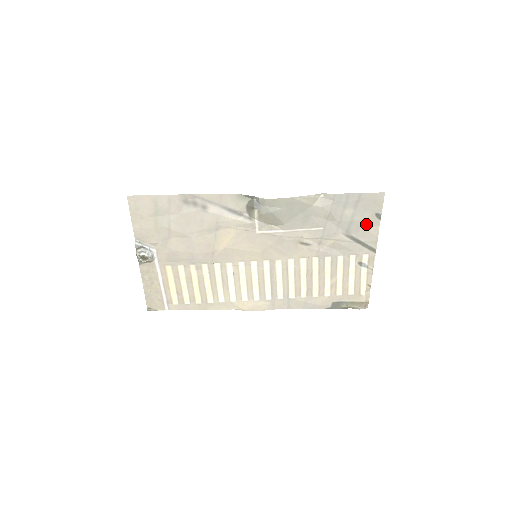
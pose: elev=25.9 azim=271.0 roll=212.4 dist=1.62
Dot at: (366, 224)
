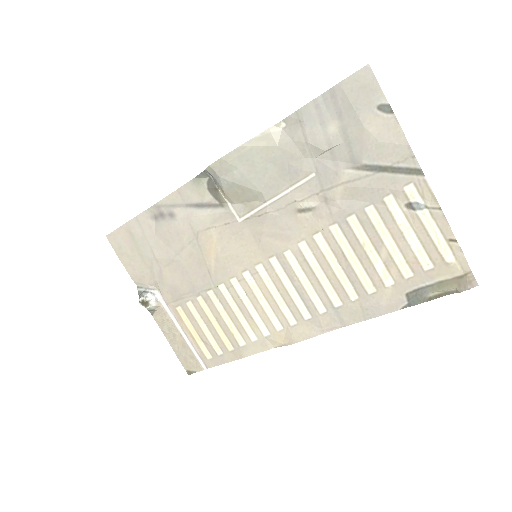
Dot at: (373, 133)
